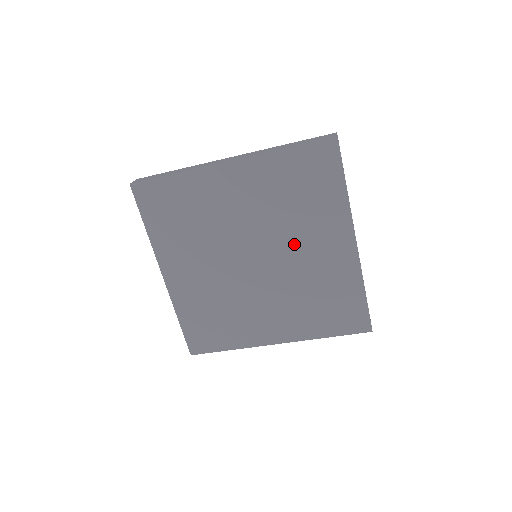
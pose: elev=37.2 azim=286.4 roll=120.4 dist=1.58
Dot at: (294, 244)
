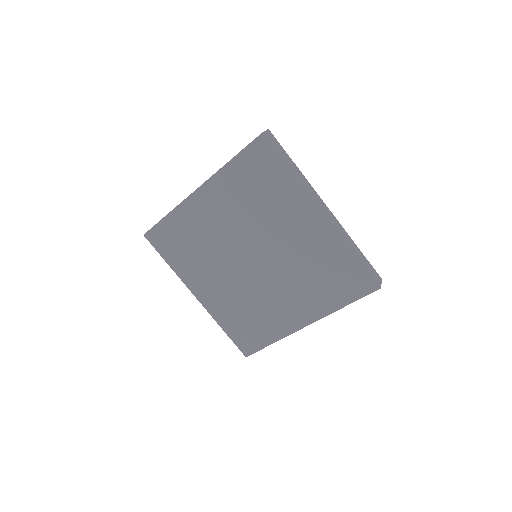
Dot at: (275, 235)
